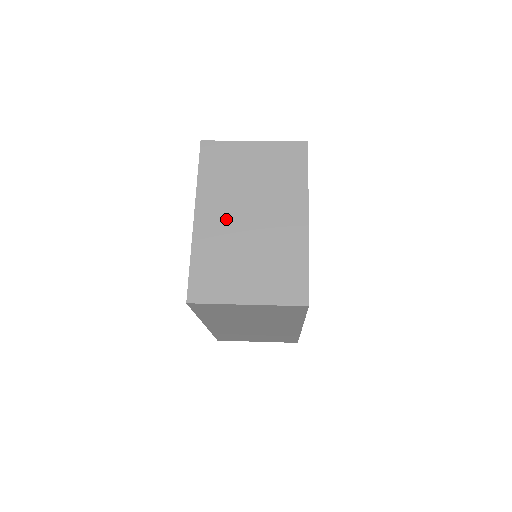
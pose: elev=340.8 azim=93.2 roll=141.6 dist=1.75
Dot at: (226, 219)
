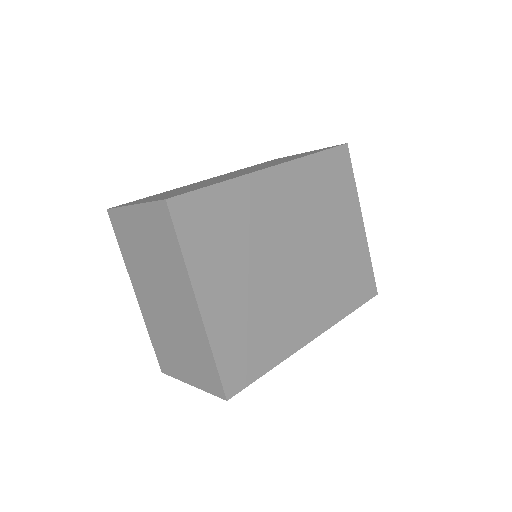
Dot at: (151, 300)
